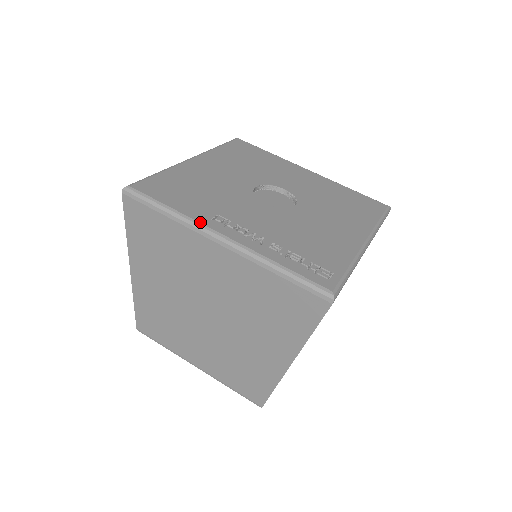
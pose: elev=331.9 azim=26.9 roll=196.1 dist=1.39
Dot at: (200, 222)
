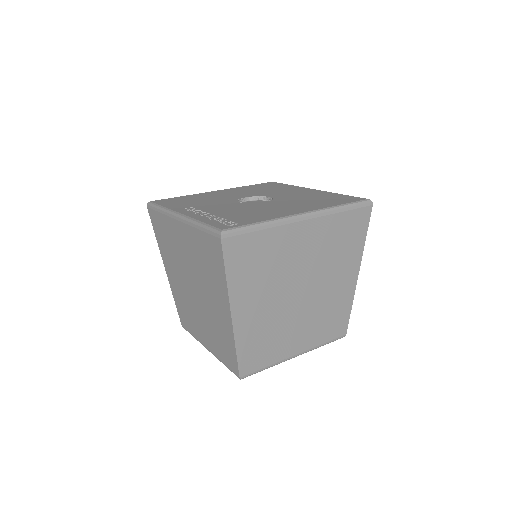
Dot at: (173, 210)
